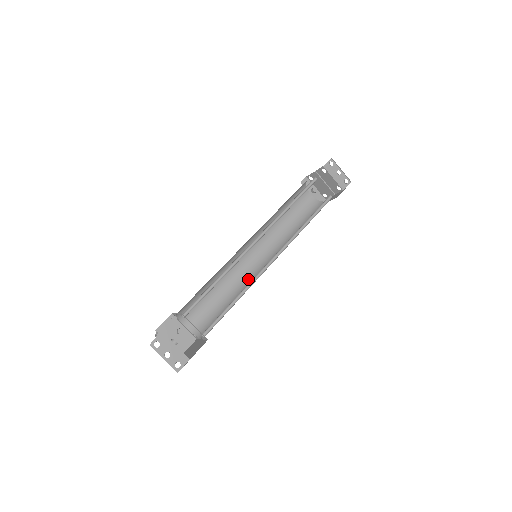
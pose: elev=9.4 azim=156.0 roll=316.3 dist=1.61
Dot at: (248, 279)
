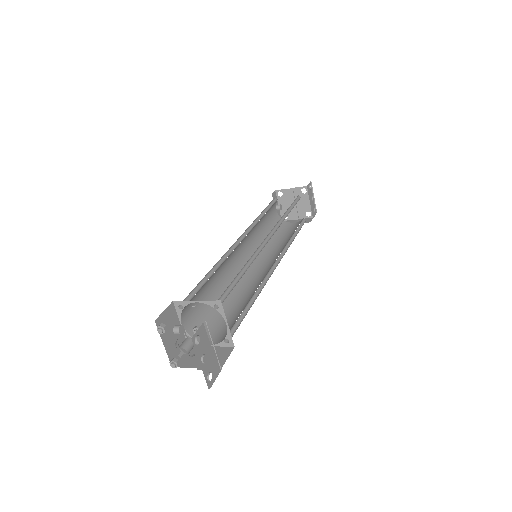
Dot at: (239, 281)
